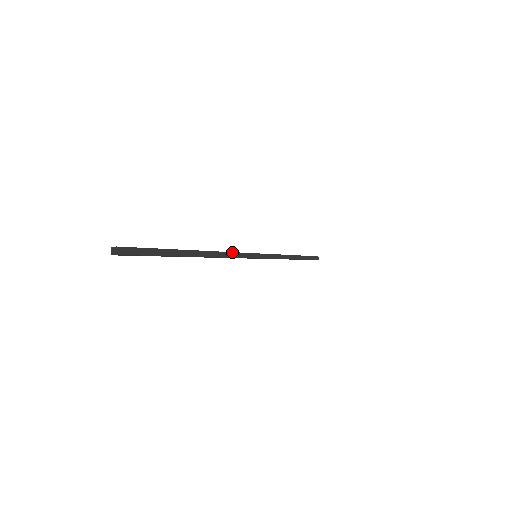
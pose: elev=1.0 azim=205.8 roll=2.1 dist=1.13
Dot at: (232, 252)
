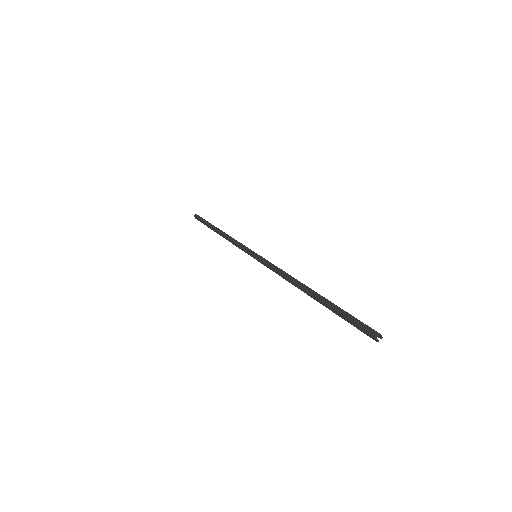
Dot at: (280, 269)
